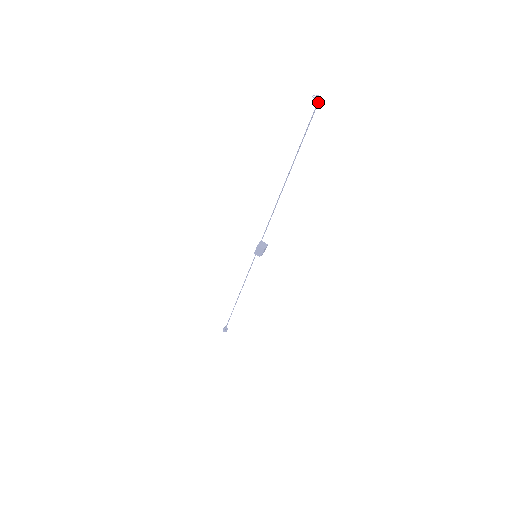
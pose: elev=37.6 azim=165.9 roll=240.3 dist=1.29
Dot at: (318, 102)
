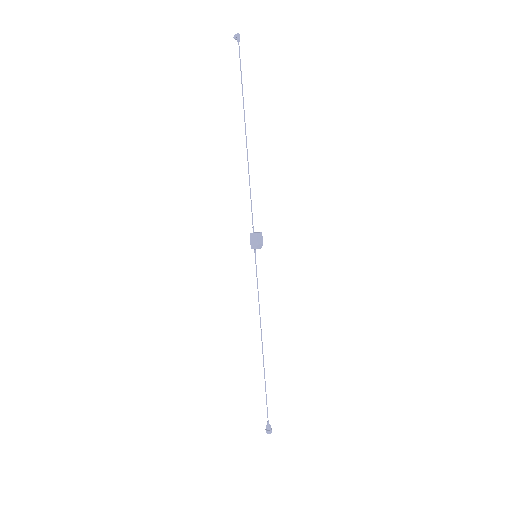
Dot at: (238, 38)
